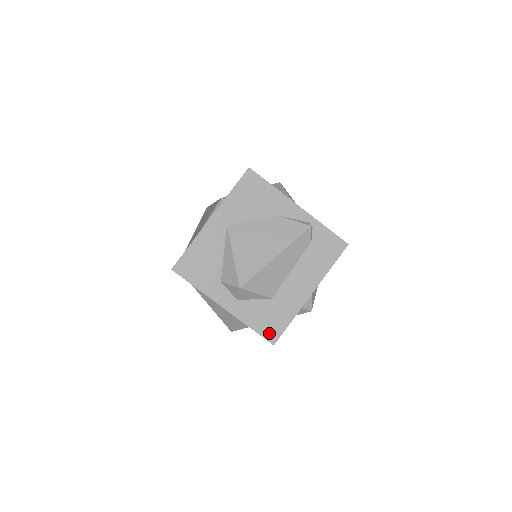
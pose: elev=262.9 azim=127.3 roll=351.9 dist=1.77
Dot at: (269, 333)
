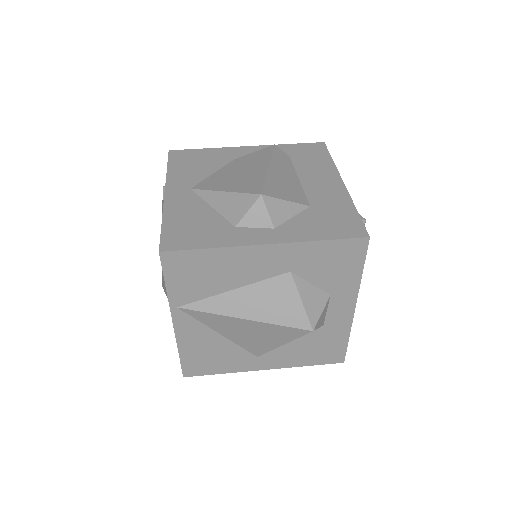
Dot at: (349, 231)
